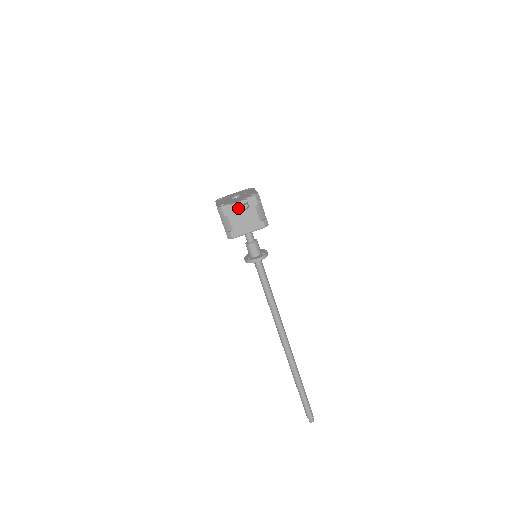
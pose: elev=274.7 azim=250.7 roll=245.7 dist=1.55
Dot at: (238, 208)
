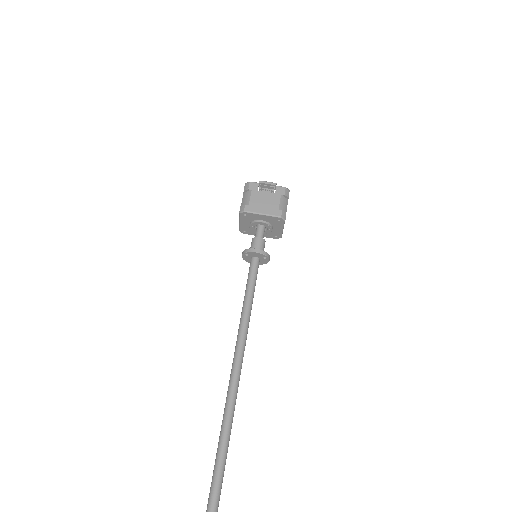
Dot at: (265, 189)
